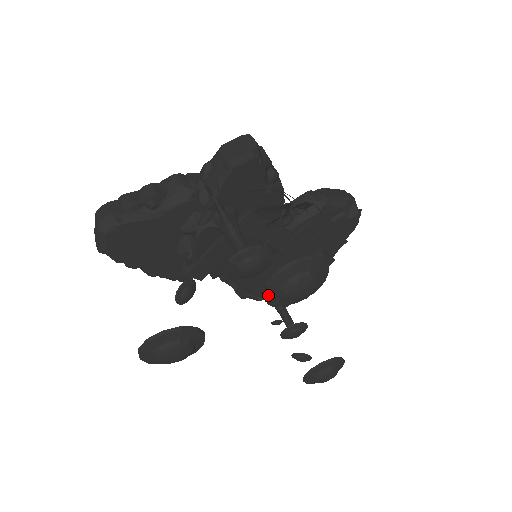
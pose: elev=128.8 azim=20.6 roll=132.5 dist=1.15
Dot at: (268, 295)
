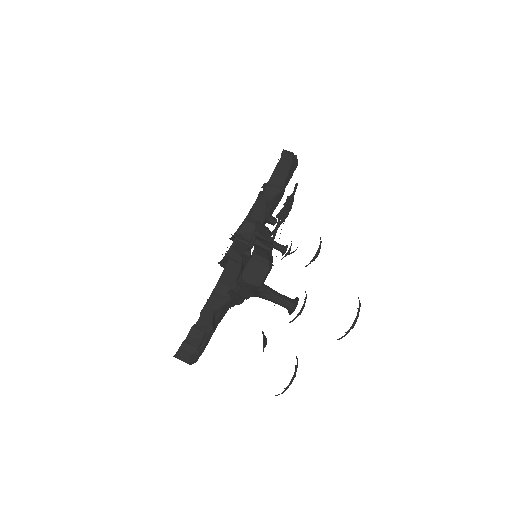
Dot at: occluded
